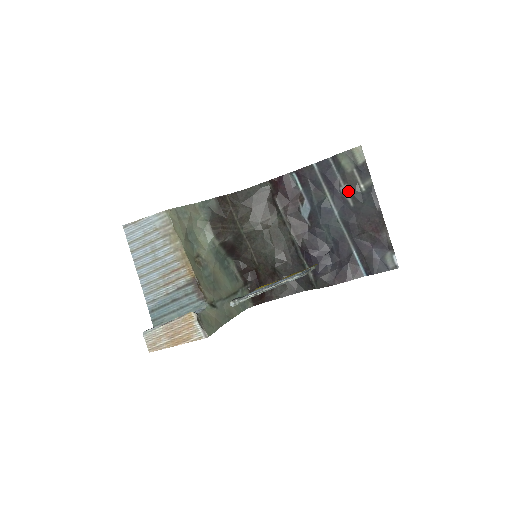
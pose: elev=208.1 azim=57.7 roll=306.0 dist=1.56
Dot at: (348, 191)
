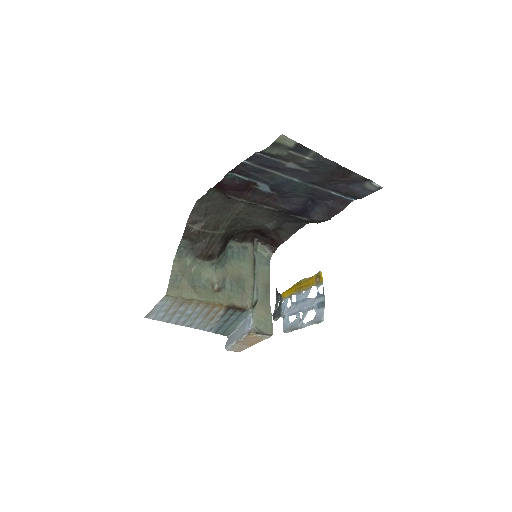
Dot at: (296, 165)
